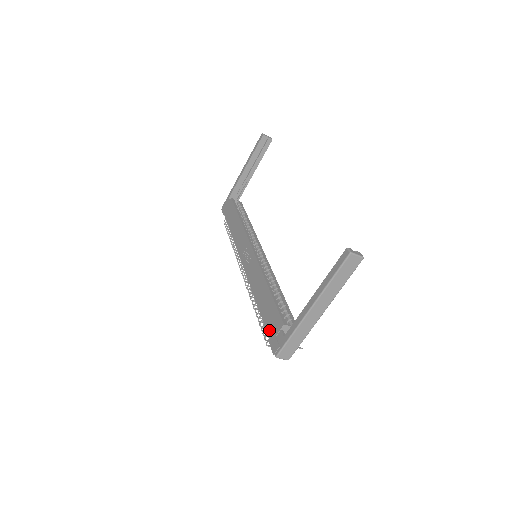
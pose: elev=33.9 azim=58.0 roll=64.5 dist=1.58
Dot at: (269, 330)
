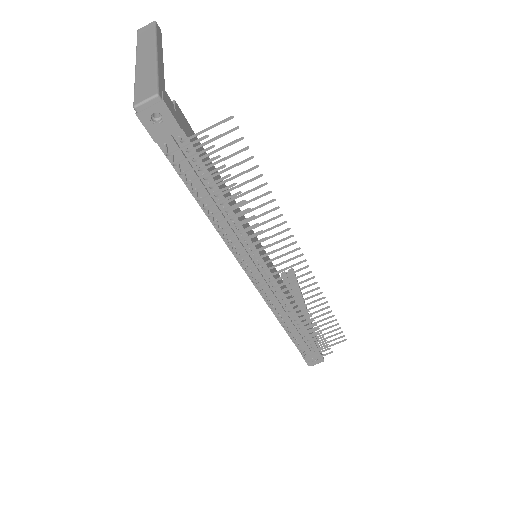
Dot at: (162, 149)
